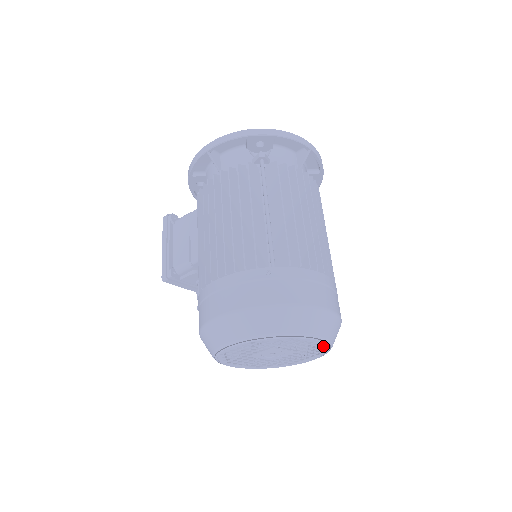
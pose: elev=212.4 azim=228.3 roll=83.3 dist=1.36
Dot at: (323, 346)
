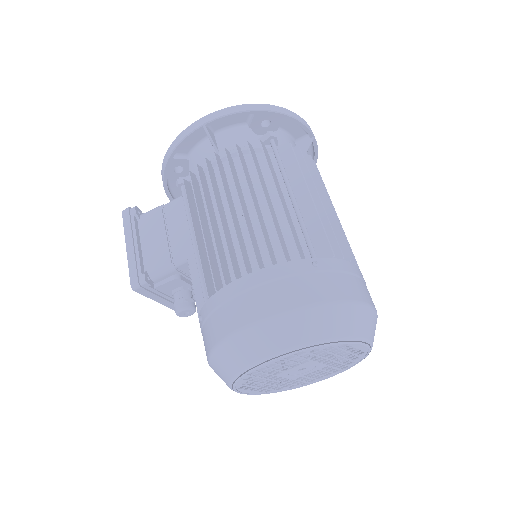
Dot at: (361, 355)
